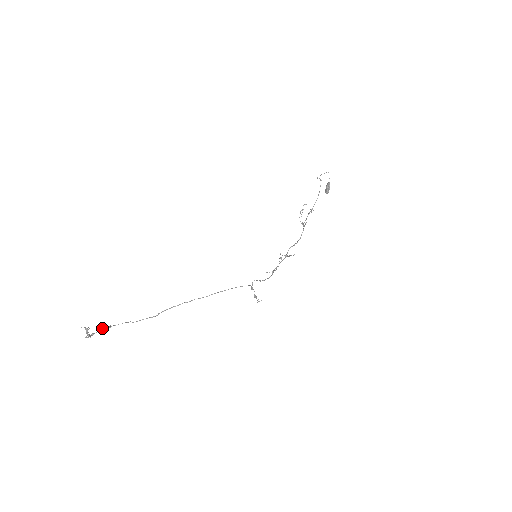
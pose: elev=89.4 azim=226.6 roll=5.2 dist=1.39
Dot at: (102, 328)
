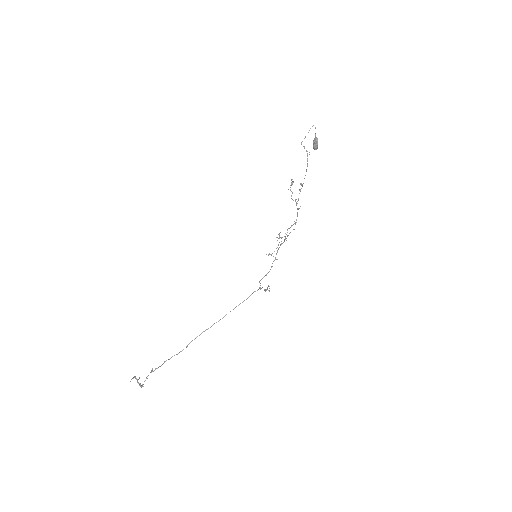
Dot at: (147, 376)
